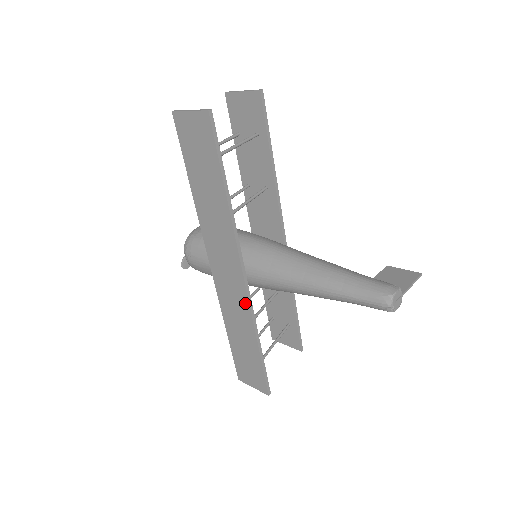
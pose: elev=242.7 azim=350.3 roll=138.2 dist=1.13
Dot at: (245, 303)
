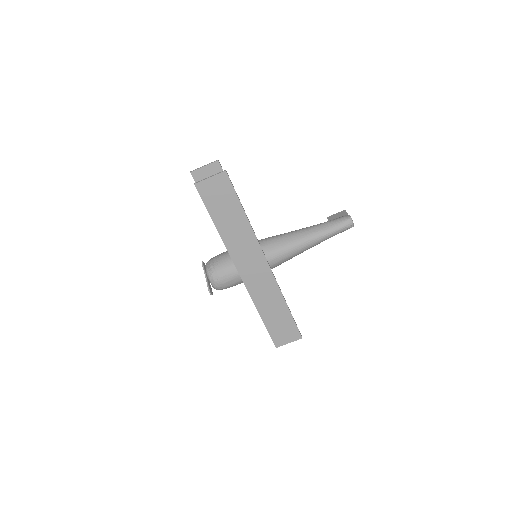
Dot at: (272, 281)
